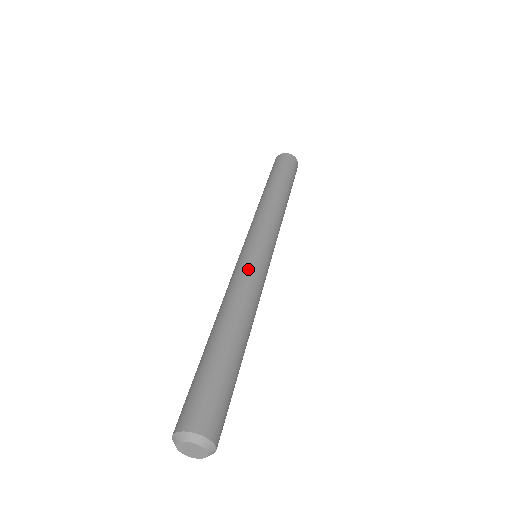
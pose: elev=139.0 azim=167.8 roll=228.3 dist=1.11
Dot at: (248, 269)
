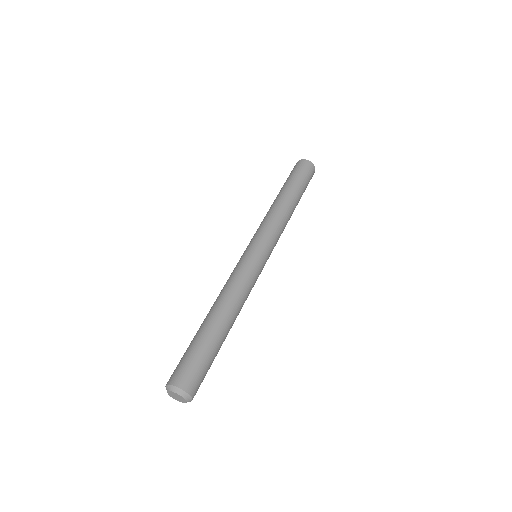
Dot at: (235, 269)
